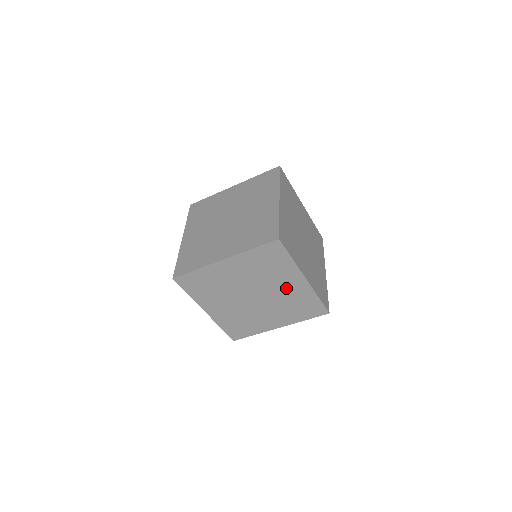
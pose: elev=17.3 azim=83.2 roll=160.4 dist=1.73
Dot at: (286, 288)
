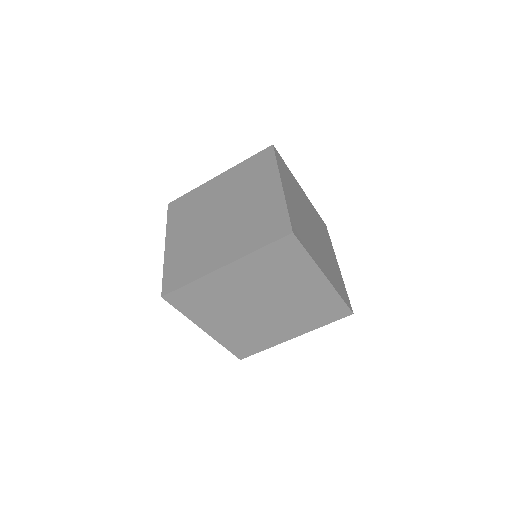
Dot at: (302, 291)
